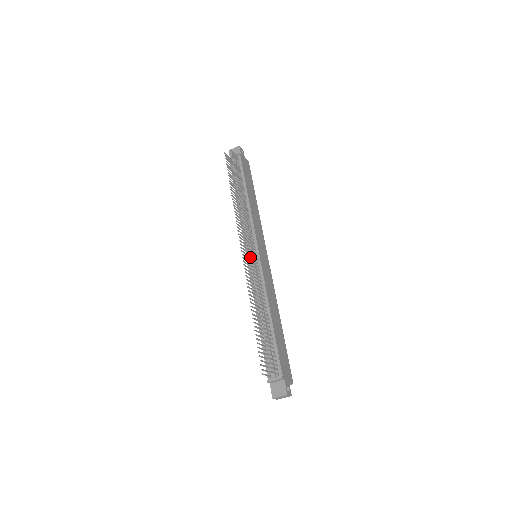
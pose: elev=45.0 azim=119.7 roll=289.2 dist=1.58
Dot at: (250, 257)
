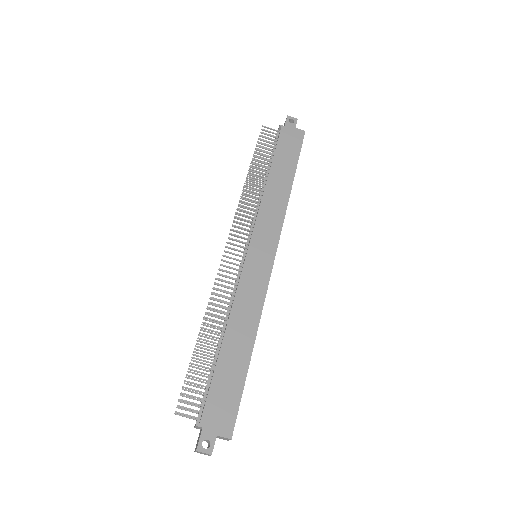
Dot at: (244, 258)
